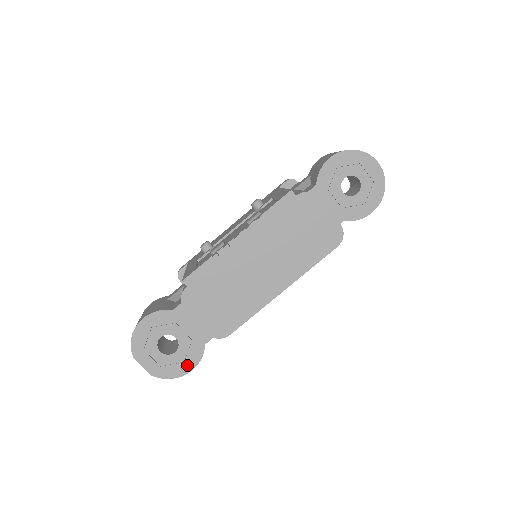
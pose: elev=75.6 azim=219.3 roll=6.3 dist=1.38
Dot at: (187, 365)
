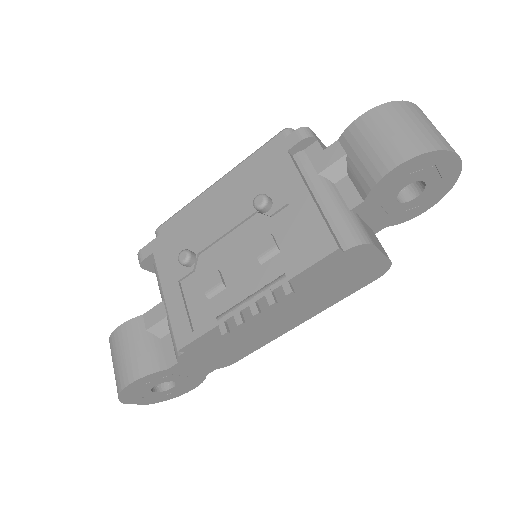
Dot at: (187, 389)
